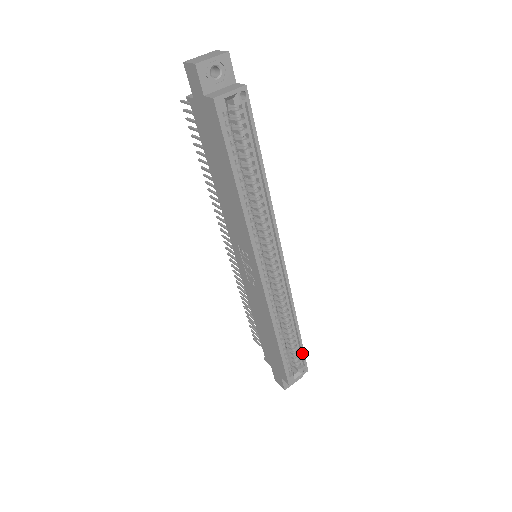
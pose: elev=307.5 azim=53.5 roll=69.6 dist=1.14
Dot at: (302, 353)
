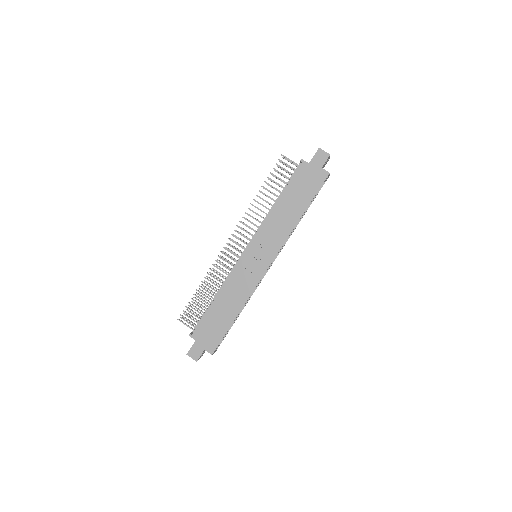
Dot at: occluded
